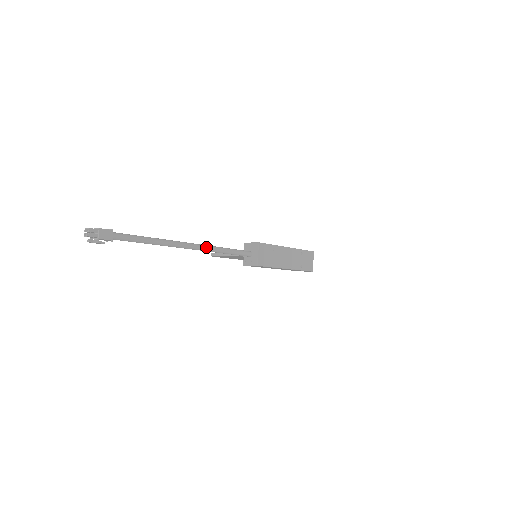
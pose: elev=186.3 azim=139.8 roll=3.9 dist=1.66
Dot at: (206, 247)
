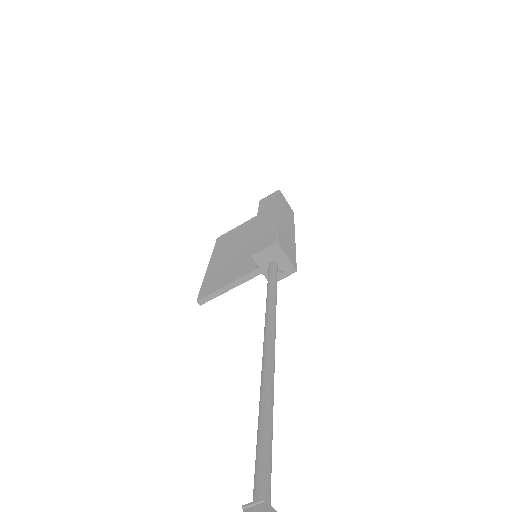
Dot at: (274, 322)
